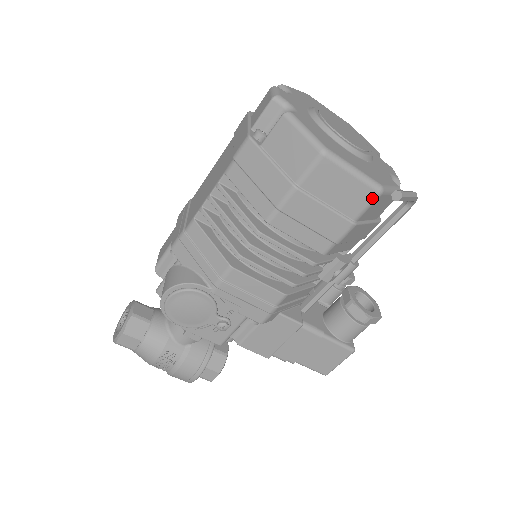
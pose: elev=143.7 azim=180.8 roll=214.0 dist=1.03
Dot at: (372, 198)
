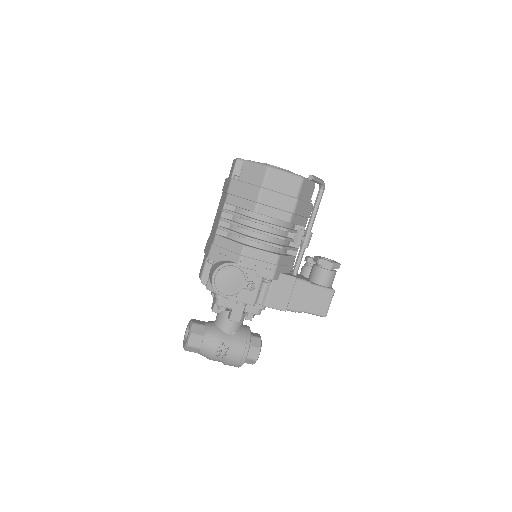
Dot at: (300, 183)
